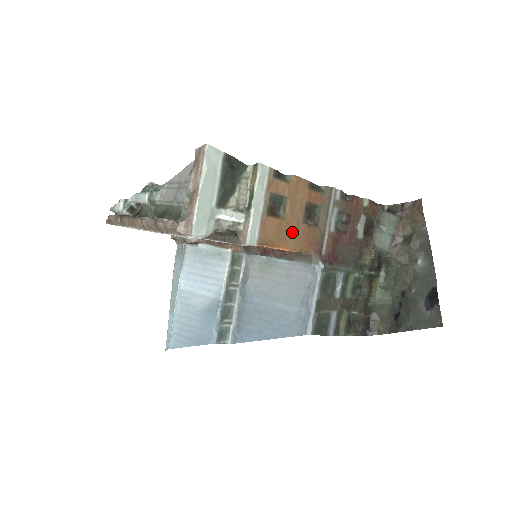
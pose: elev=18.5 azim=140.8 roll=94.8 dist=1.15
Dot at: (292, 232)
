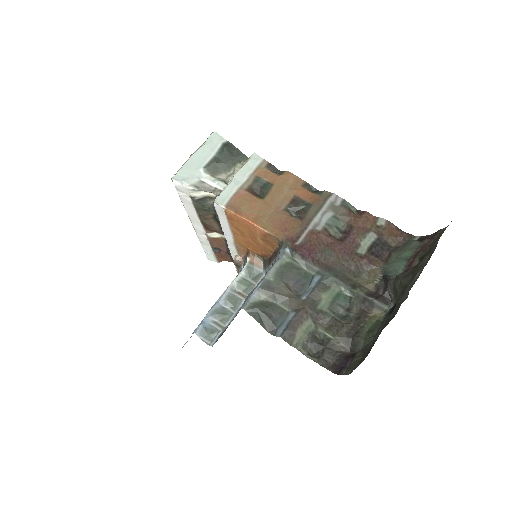
Dot at: (268, 213)
